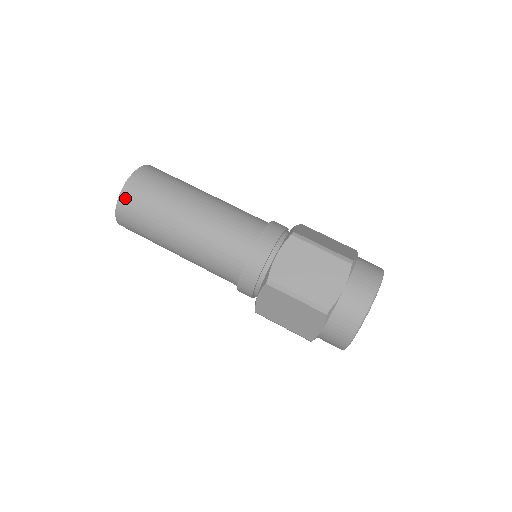
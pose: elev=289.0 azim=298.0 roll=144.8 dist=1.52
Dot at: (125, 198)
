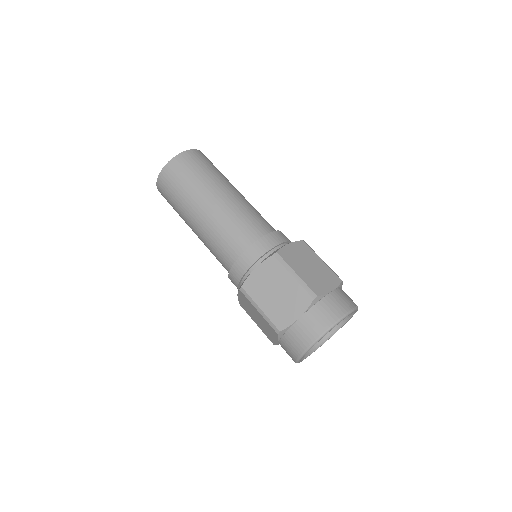
Dot at: (162, 178)
